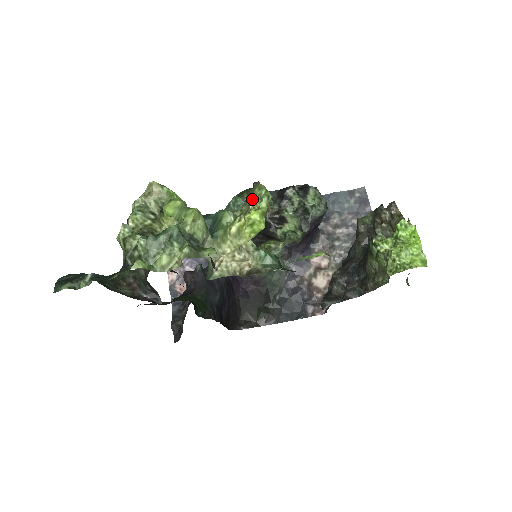
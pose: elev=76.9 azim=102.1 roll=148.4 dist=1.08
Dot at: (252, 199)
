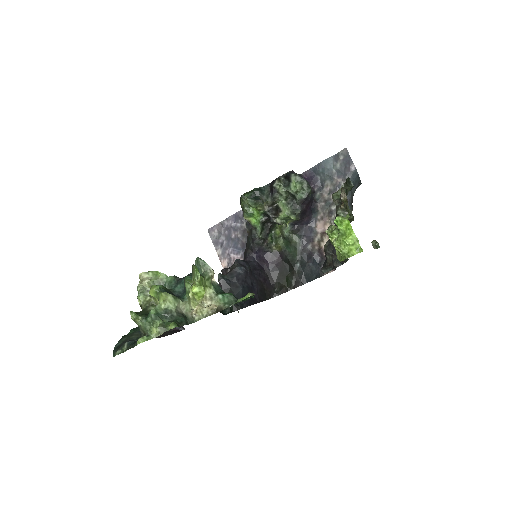
Dot at: (193, 276)
